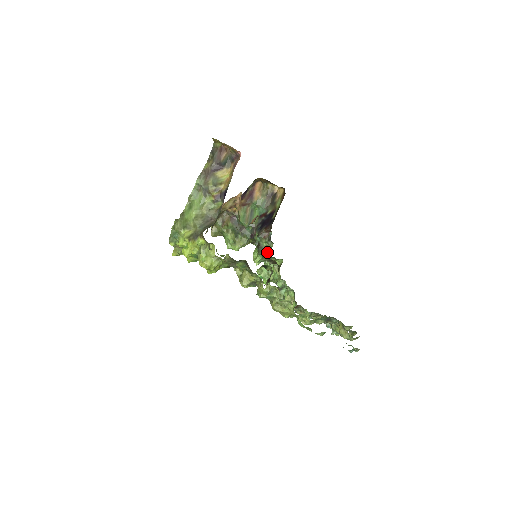
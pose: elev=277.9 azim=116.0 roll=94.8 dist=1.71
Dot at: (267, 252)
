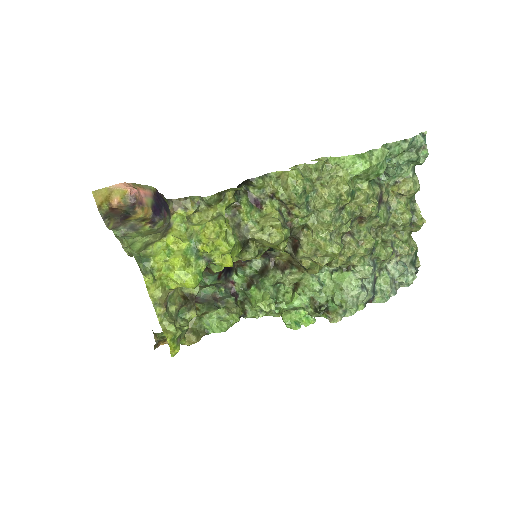
Dot at: (263, 270)
